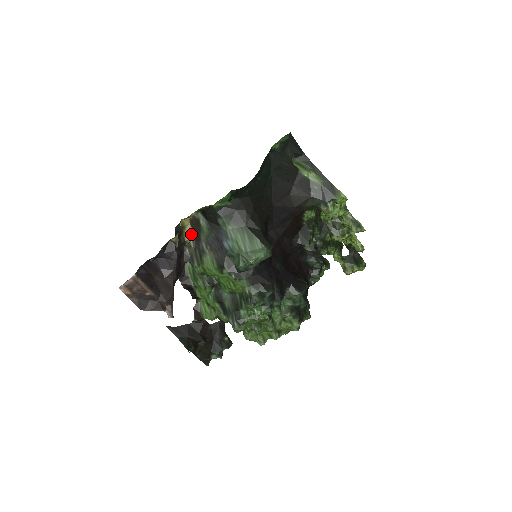
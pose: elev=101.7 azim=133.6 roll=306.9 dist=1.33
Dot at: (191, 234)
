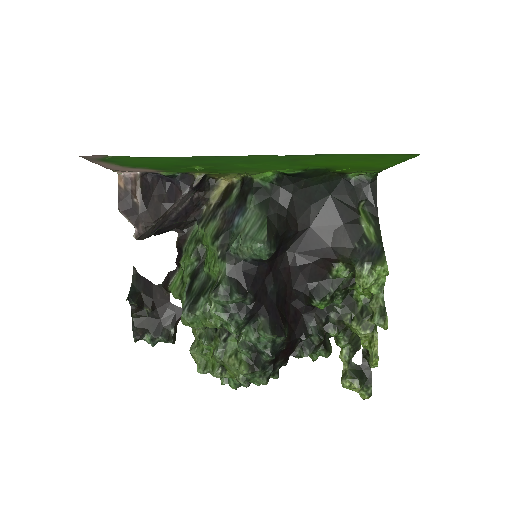
Dot at: (219, 197)
